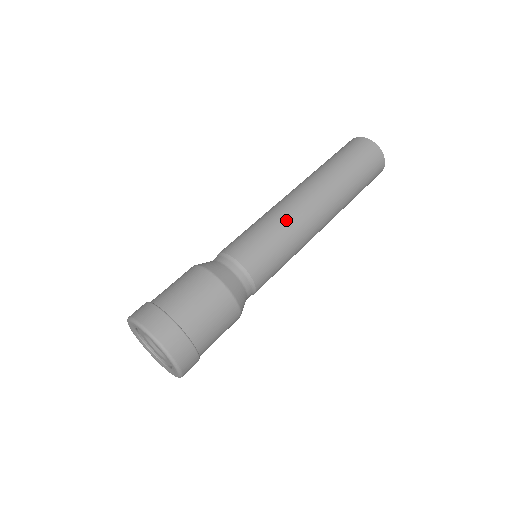
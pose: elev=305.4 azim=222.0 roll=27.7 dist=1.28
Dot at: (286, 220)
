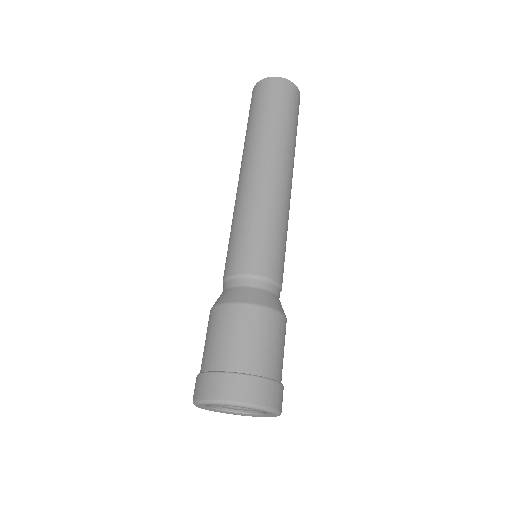
Dot at: (247, 205)
